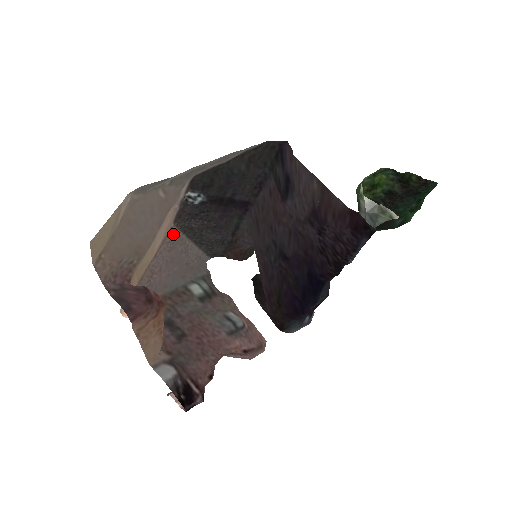
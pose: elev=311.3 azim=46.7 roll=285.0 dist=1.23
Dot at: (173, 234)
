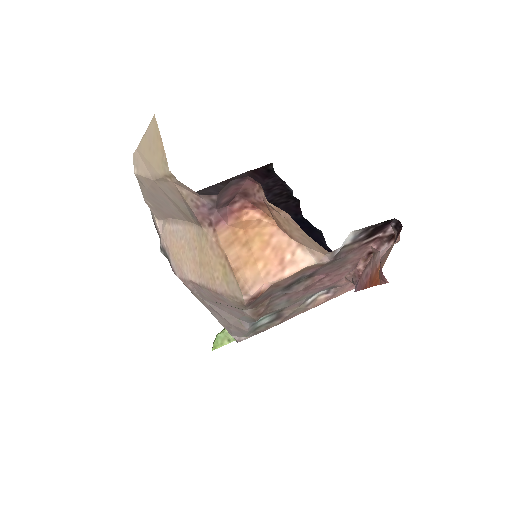
Dot at: occluded
